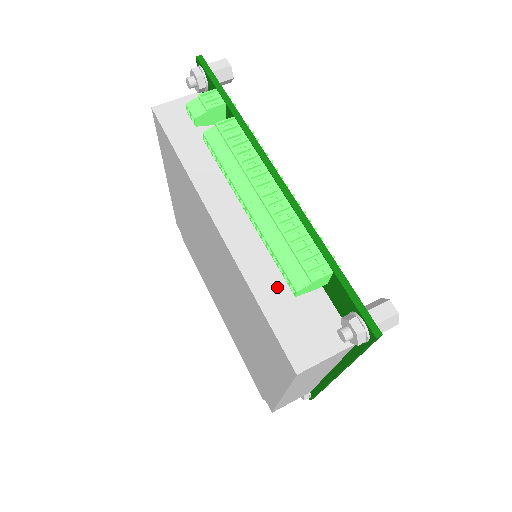
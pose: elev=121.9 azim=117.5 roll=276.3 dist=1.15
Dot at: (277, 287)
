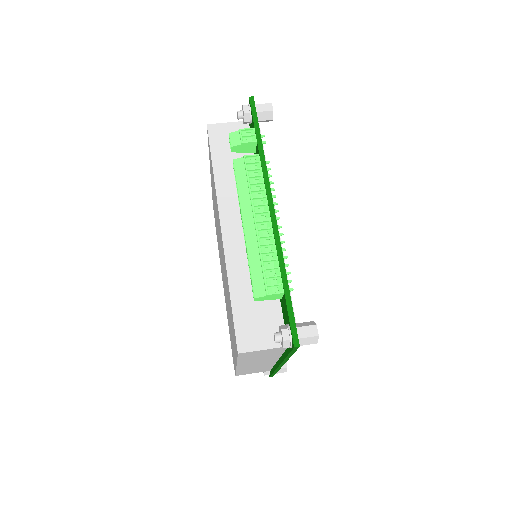
Dot at: (248, 289)
